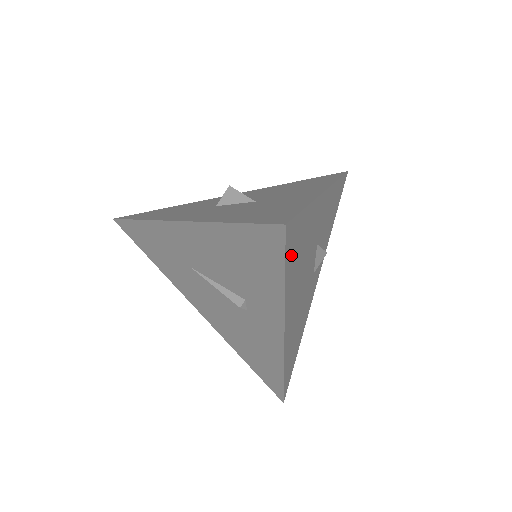
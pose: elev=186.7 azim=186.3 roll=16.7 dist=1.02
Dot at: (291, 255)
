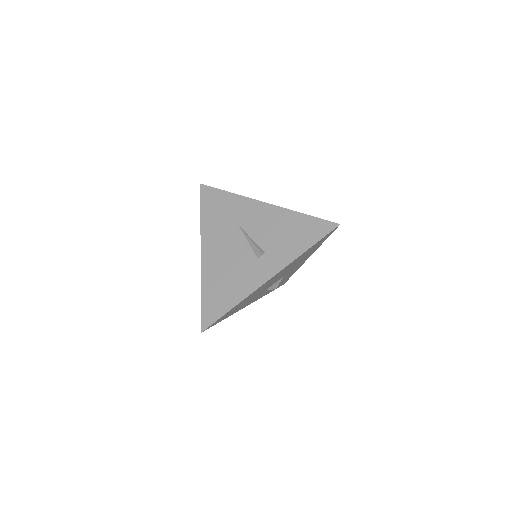
Dot at: (317, 243)
